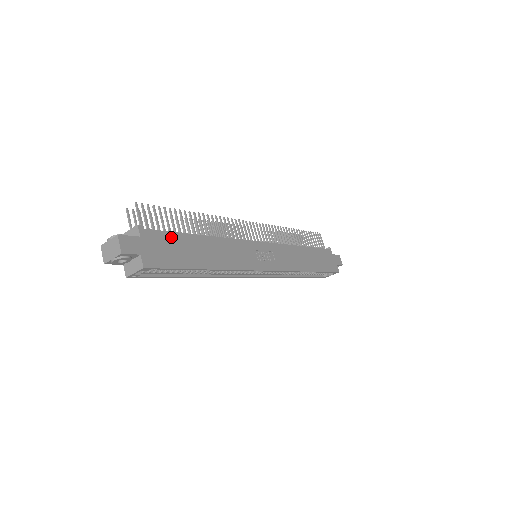
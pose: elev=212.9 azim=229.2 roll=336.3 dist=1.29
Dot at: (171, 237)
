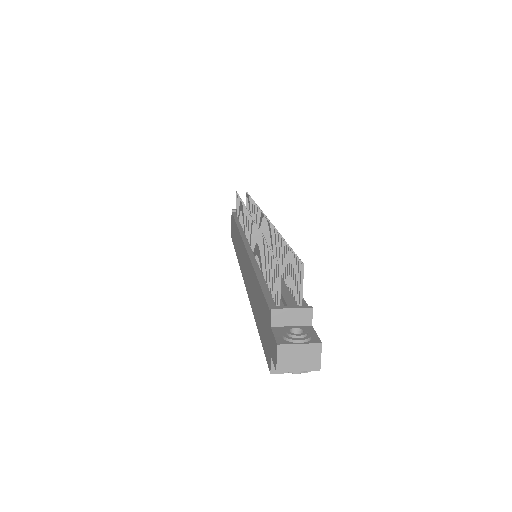
Dot at: occluded
